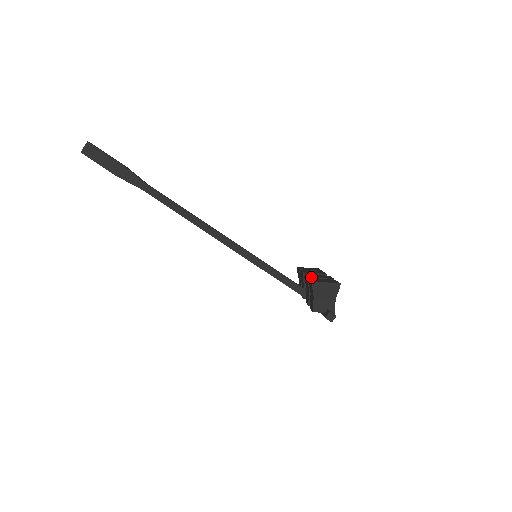
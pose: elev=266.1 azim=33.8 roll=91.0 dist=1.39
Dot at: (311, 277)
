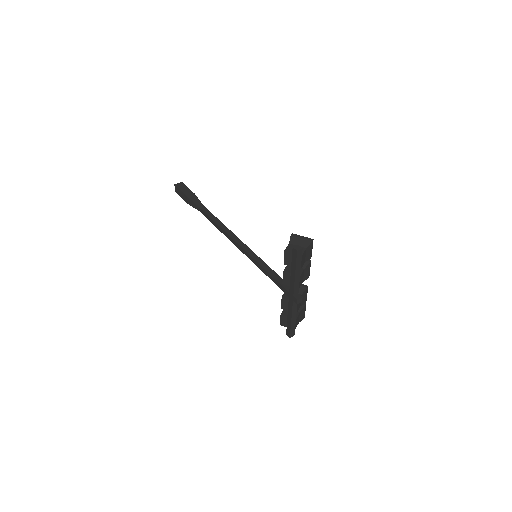
Dot at: occluded
